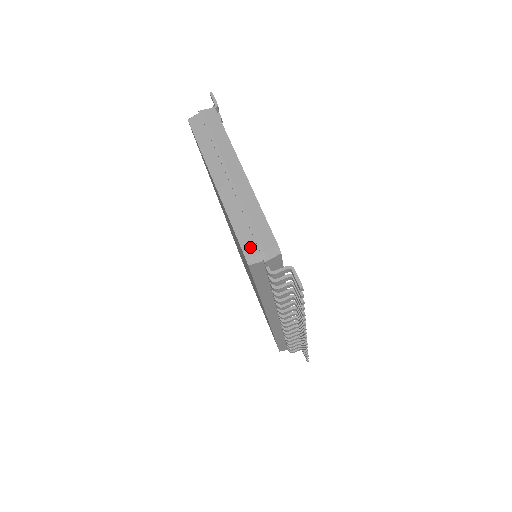
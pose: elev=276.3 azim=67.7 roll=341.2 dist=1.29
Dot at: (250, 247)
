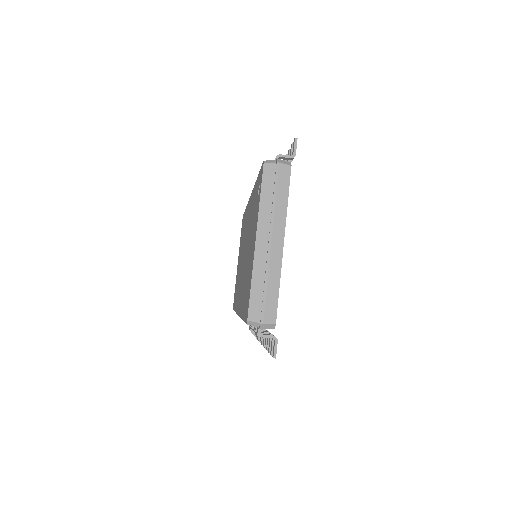
Dot at: (255, 313)
